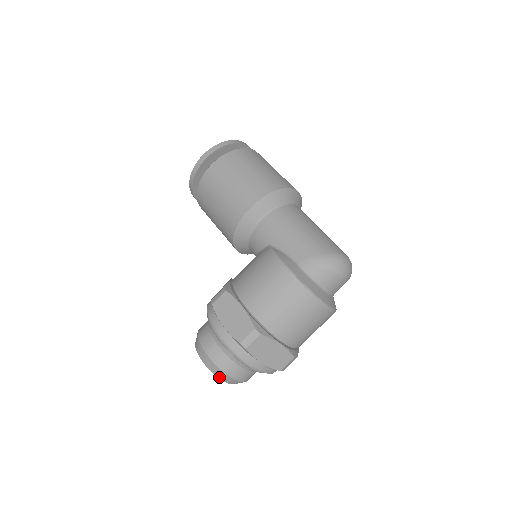
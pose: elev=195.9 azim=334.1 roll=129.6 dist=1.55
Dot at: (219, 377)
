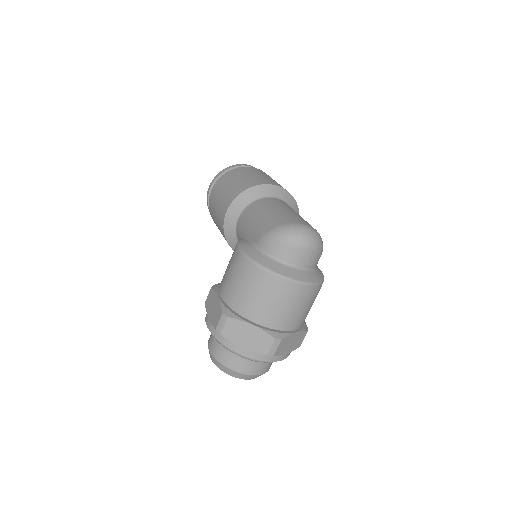
Dot at: (224, 371)
